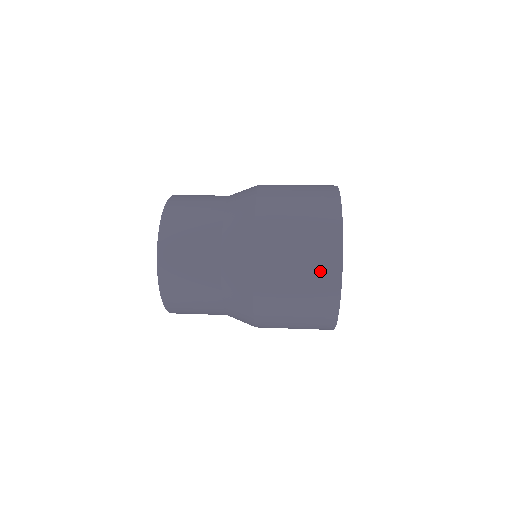
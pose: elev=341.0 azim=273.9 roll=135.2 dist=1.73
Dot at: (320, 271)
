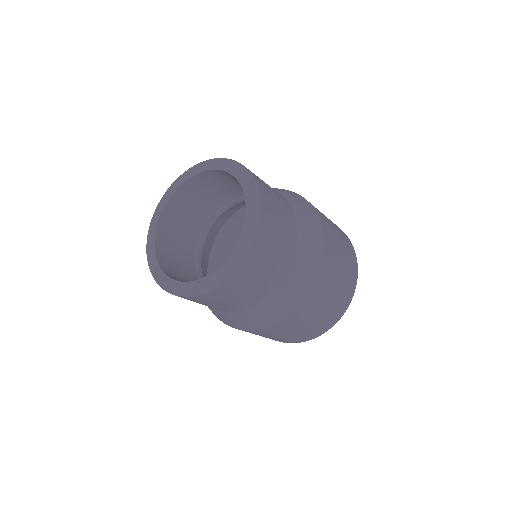
Dot at: (346, 289)
